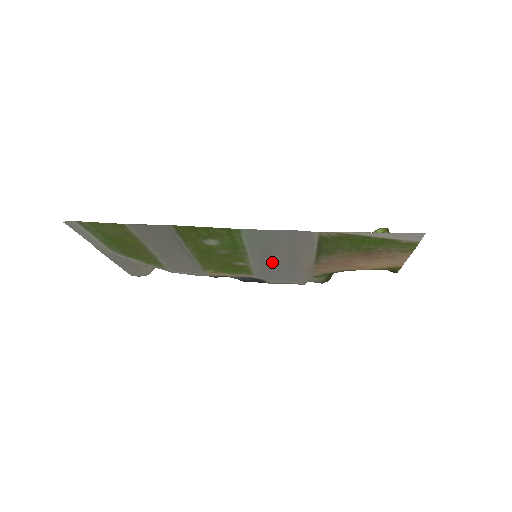
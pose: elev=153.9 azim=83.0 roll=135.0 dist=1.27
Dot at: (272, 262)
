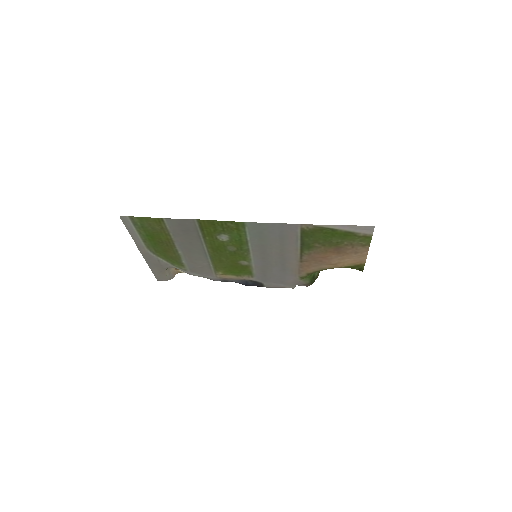
Dot at: (268, 261)
